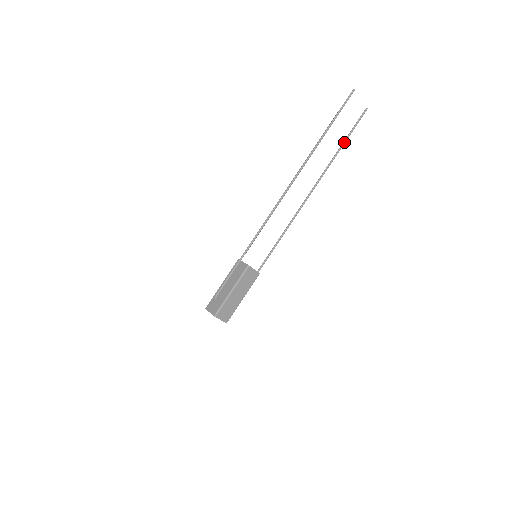
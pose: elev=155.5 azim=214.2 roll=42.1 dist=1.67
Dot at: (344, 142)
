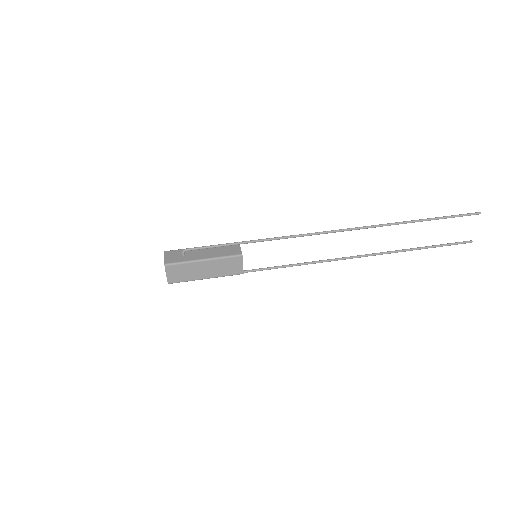
Dot at: (426, 247)
